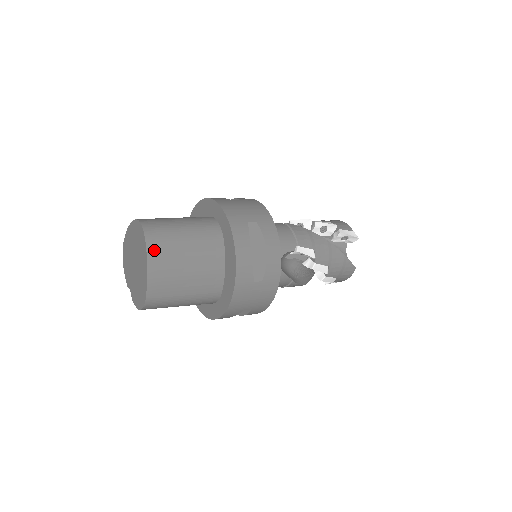
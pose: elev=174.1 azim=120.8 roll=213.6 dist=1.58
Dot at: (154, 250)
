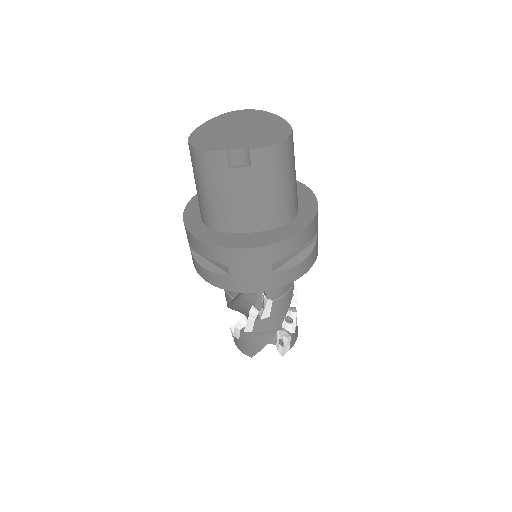
Dot at: occluded
